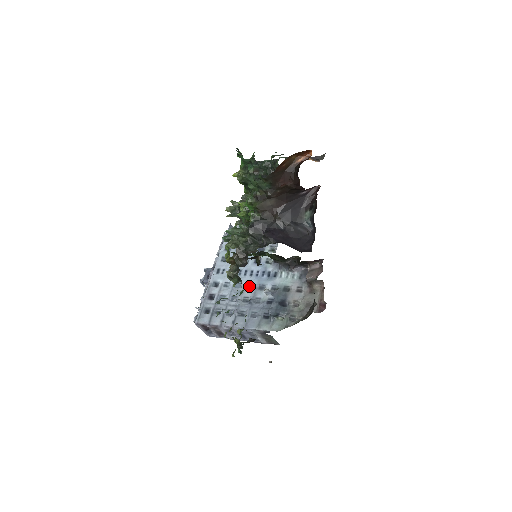
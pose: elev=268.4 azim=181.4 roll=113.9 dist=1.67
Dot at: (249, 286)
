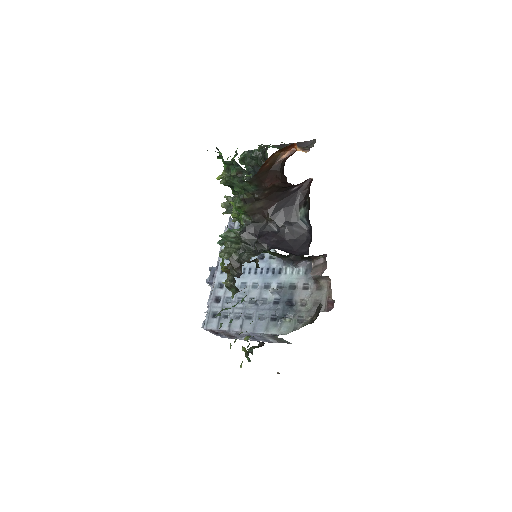
Dot at: (254, 286)
